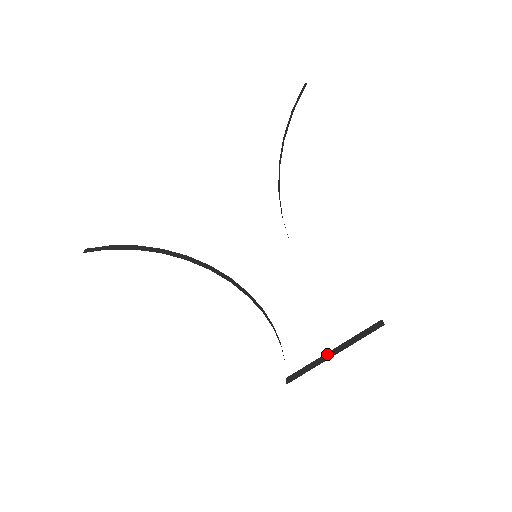
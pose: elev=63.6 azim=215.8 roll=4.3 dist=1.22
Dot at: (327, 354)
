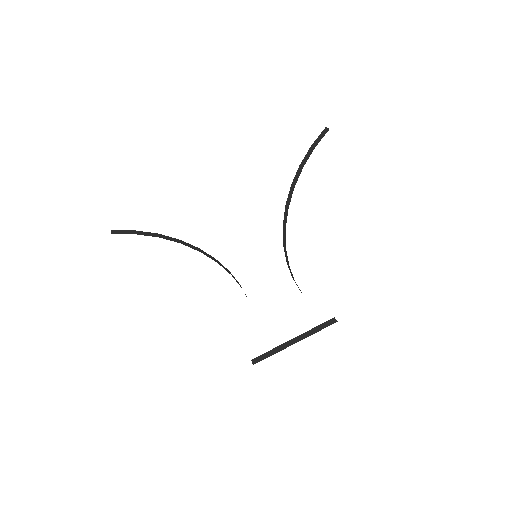
Dot at: (289, 342)
